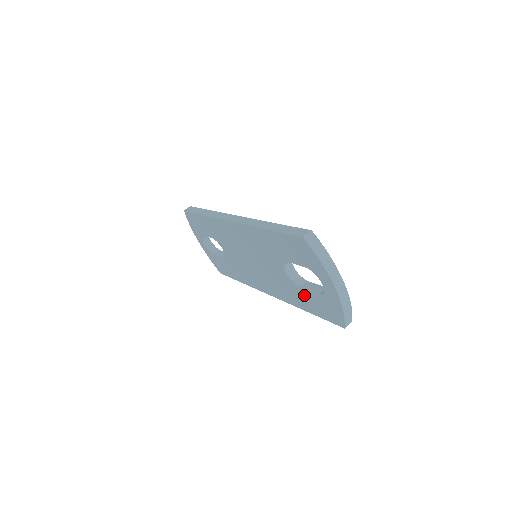
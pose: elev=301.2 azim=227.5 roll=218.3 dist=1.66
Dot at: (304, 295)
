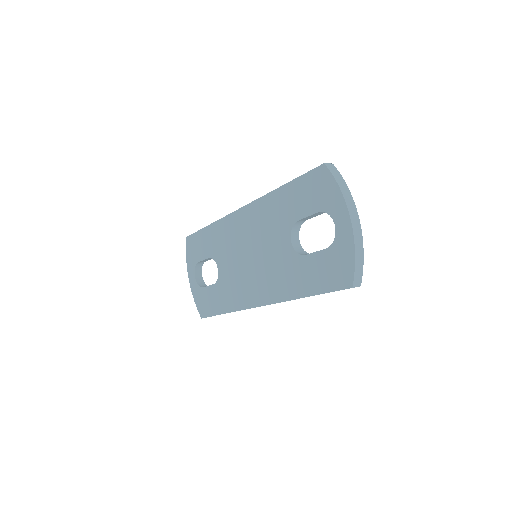
Dot at: (307, 266)
